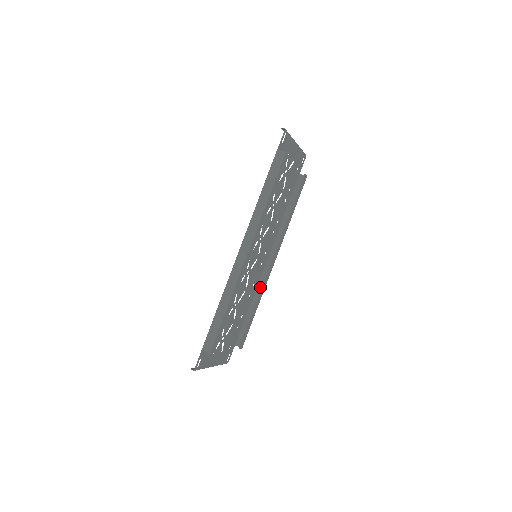
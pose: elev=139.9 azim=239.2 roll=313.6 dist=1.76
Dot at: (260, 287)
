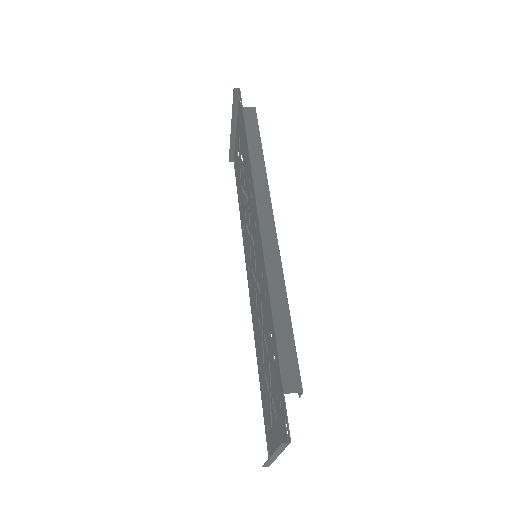
Dot at: occluded
